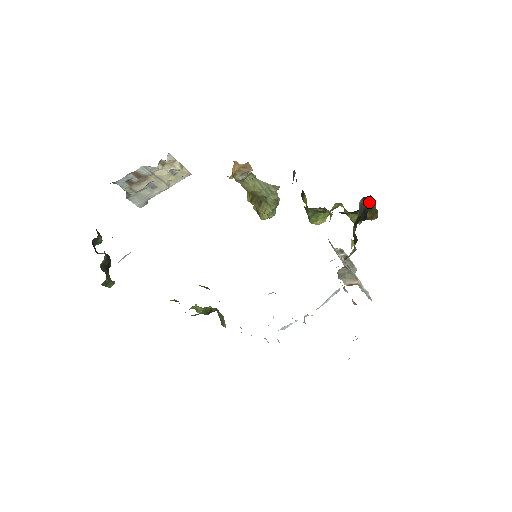
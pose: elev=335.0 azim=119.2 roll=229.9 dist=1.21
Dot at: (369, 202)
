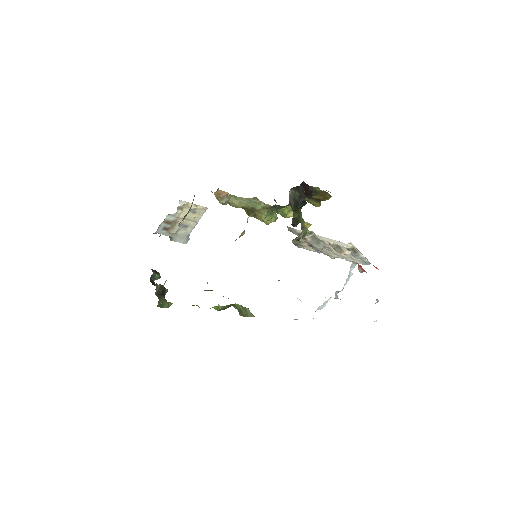
Dot at: (311, 188)
